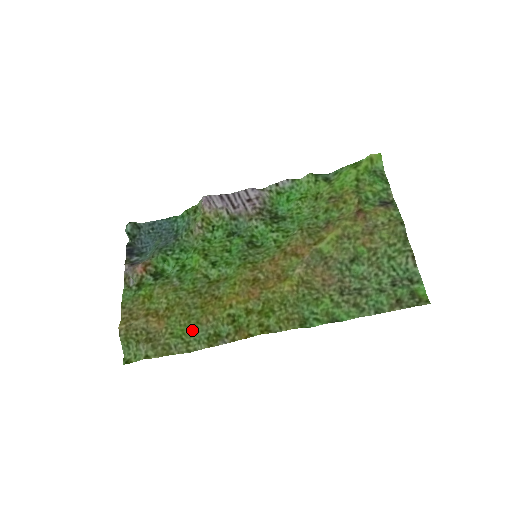
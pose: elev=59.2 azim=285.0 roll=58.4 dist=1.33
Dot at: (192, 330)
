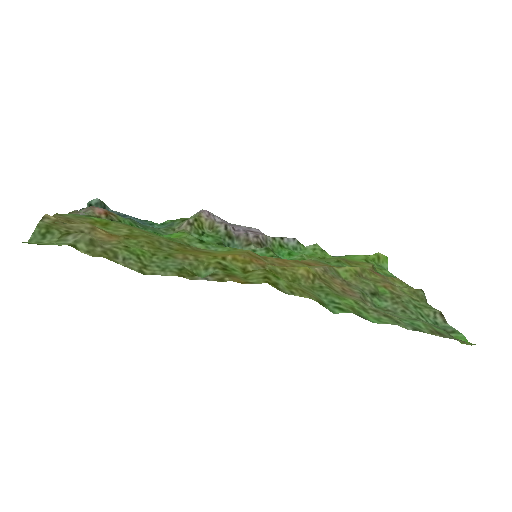
Dot at: (158, 258)
